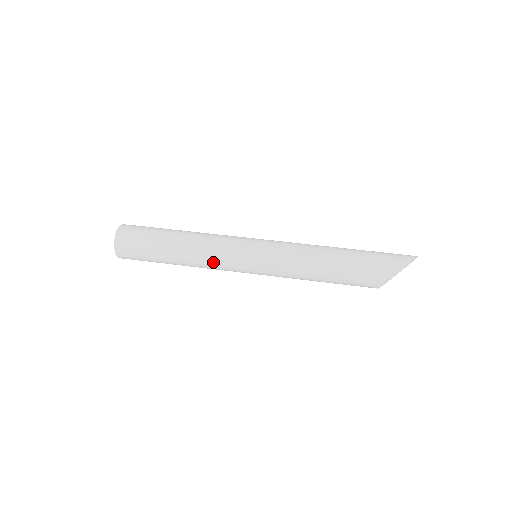
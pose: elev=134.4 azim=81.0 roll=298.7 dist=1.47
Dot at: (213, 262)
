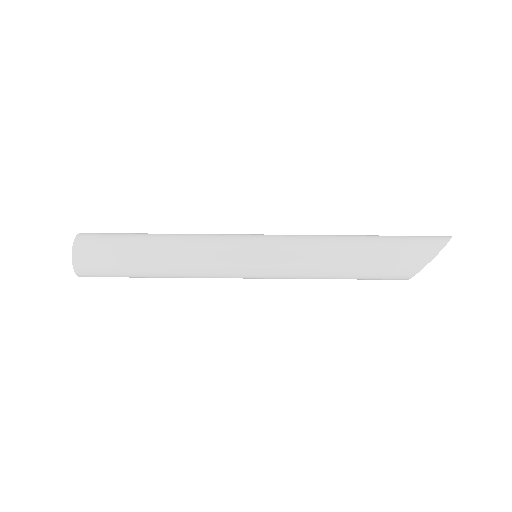
Dot at: (204, 271)
